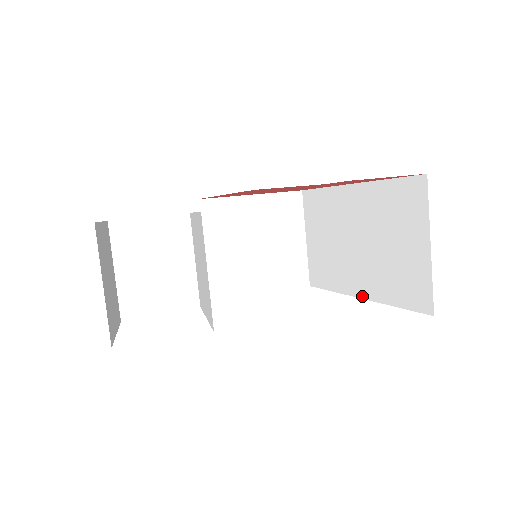
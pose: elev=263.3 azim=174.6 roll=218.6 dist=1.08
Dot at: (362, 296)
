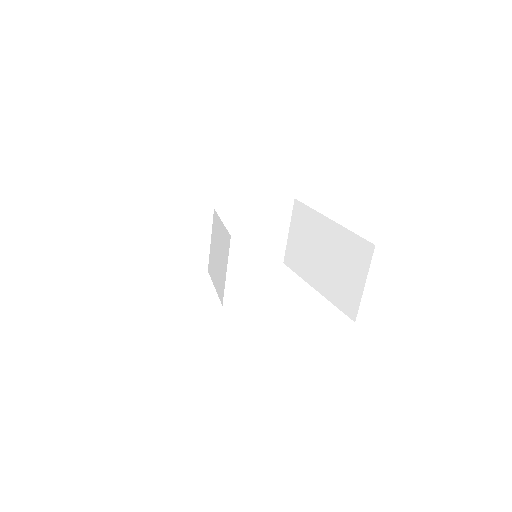
Dot at: (317, 289)
